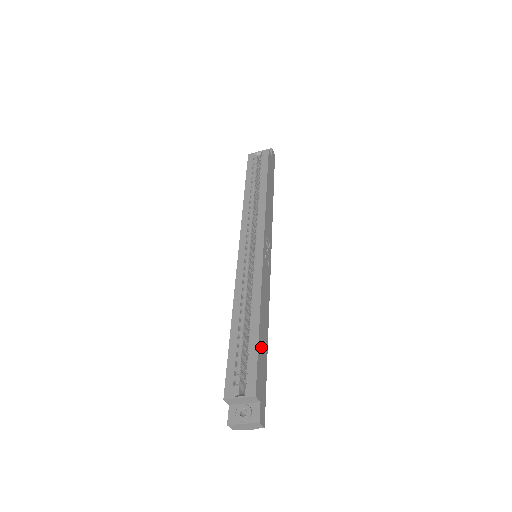
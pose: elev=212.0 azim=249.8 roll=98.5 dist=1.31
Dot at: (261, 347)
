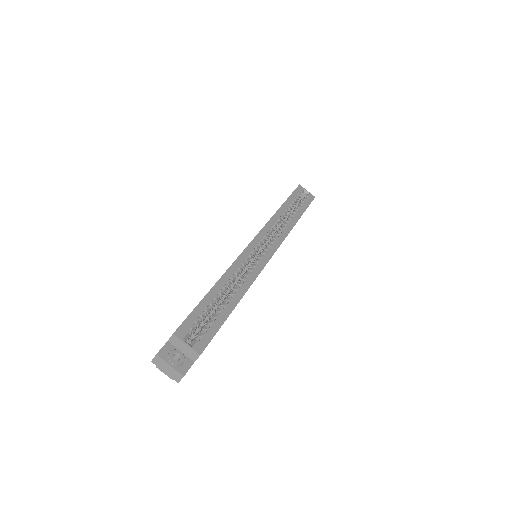
Dot at: occluded
